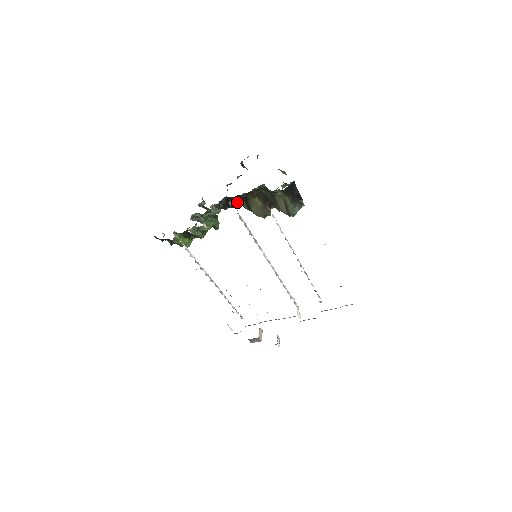
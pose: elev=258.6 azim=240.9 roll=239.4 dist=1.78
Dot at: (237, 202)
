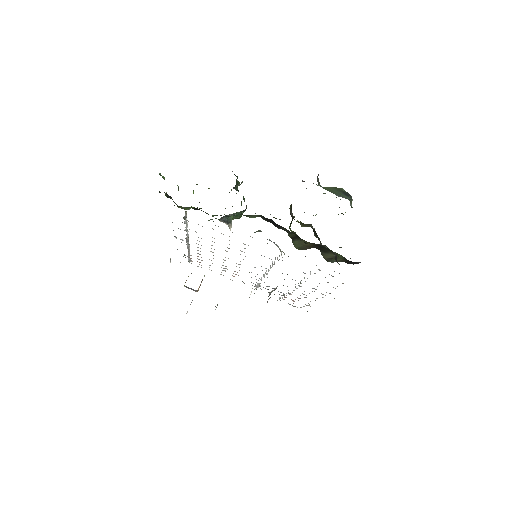
Dot at: (287, 230)
